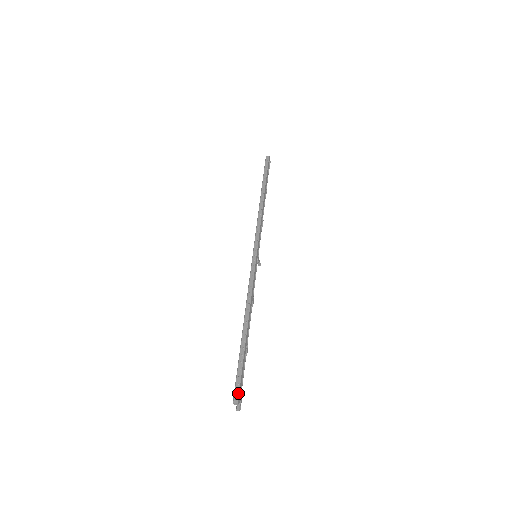
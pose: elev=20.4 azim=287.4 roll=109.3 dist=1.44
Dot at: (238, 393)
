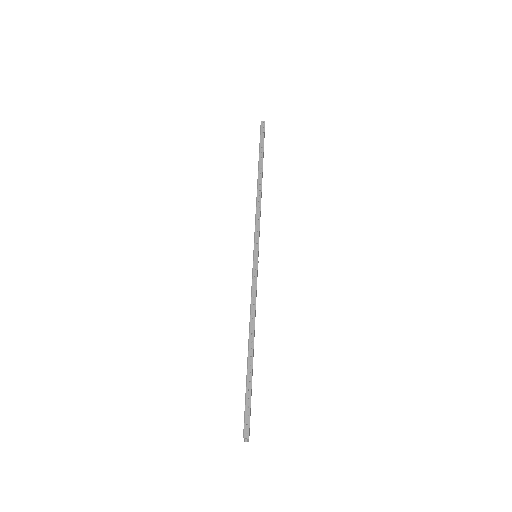
Dot at: (248, 427)
